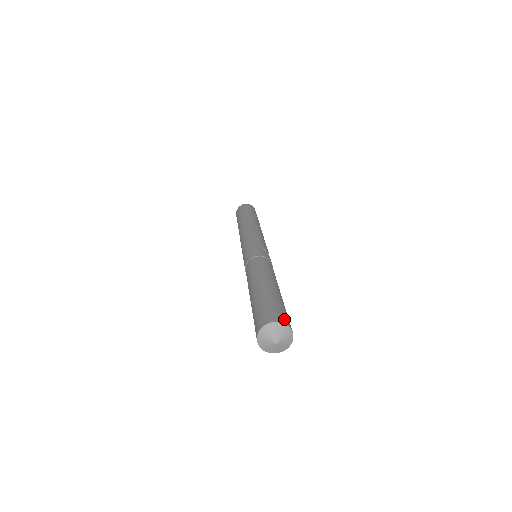
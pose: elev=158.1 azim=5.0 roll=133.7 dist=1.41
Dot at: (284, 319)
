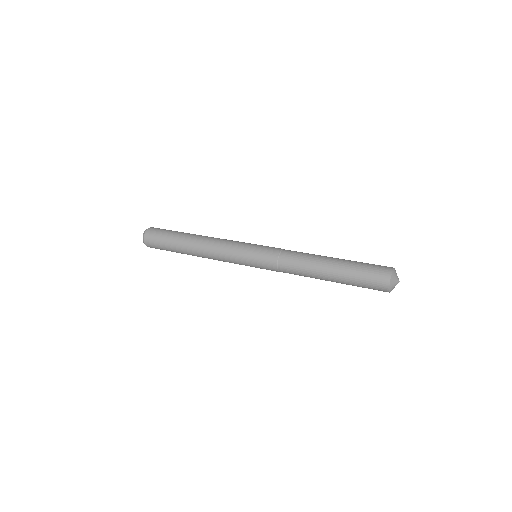
Dot at: occluded
